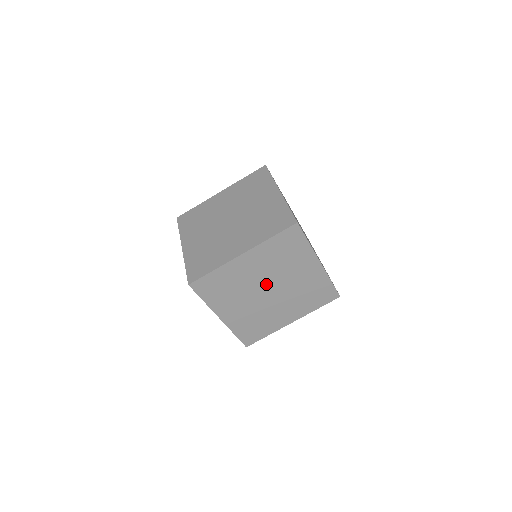
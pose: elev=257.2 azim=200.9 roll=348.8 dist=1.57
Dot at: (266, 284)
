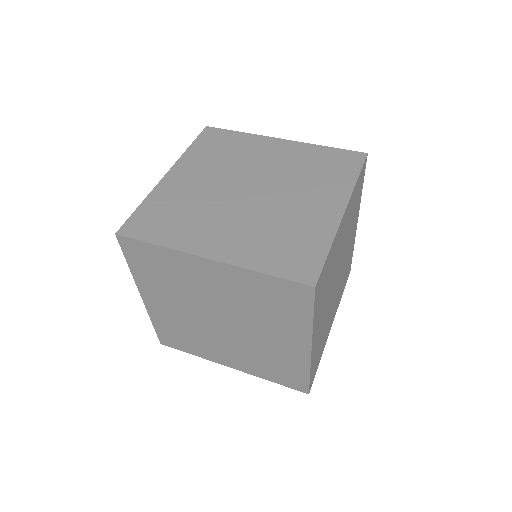
Dot at: (206, 315)
